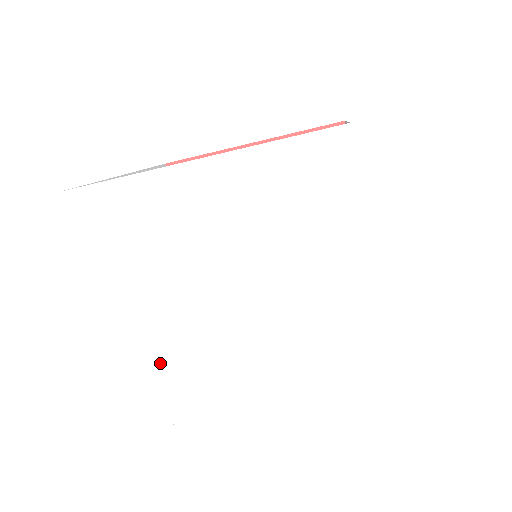
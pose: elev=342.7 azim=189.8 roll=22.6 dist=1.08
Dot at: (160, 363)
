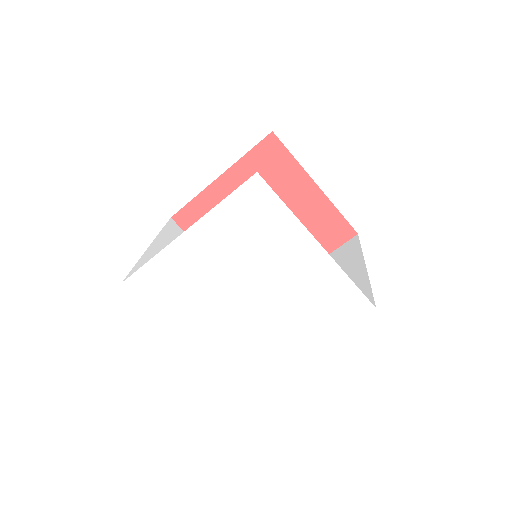
Dot at: (227, 352)
